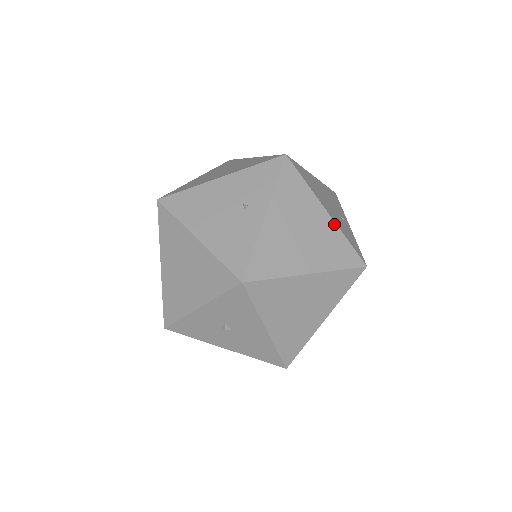
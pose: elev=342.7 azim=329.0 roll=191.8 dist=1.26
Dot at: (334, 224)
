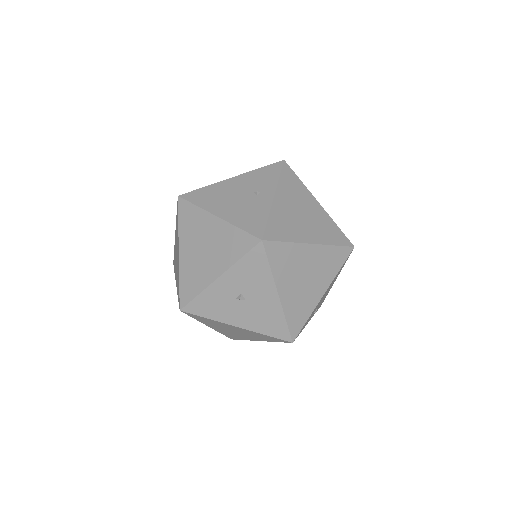
Dot at: (326, 213)
